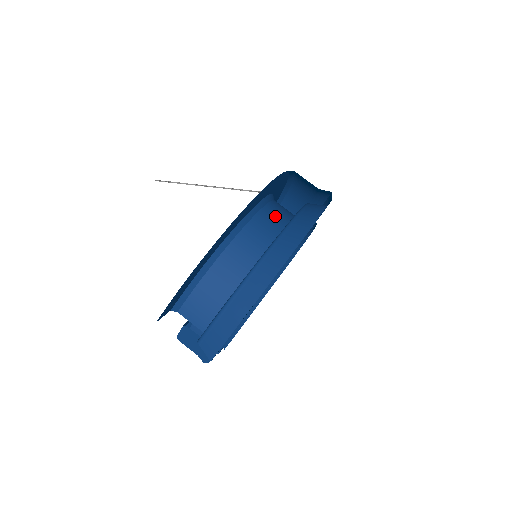
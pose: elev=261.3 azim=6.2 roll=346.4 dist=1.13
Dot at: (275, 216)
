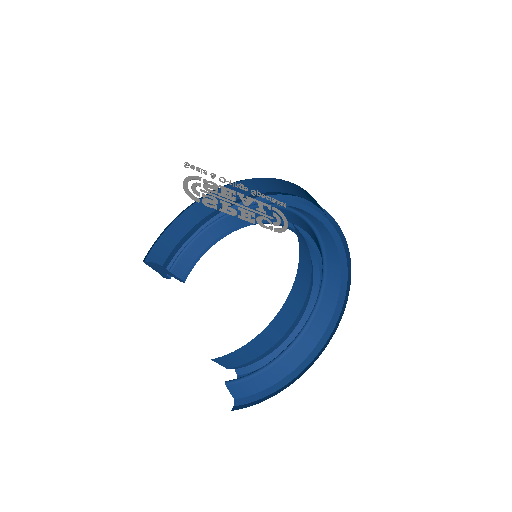
Dot at: (303, 279)
